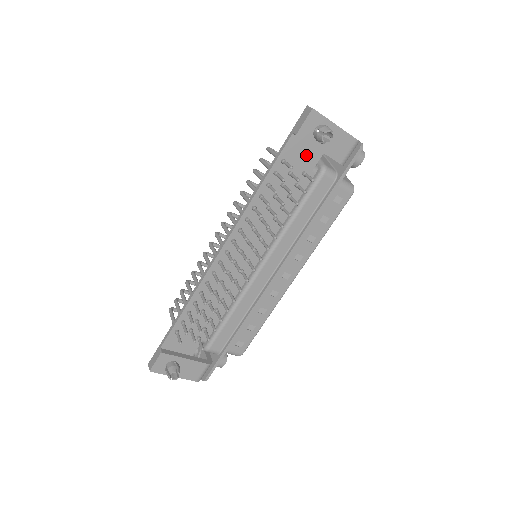
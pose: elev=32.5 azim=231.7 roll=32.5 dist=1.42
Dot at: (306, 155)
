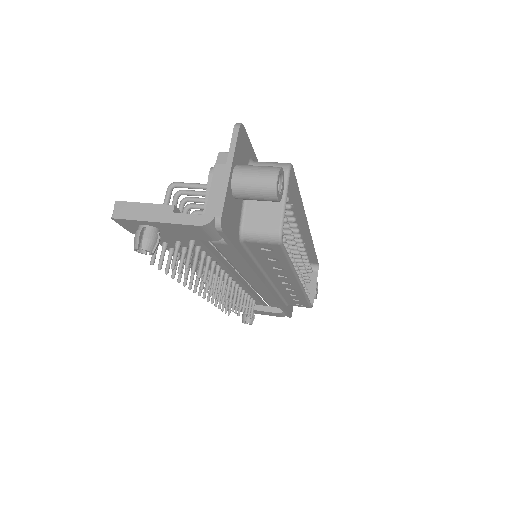
Dot at: occluded
